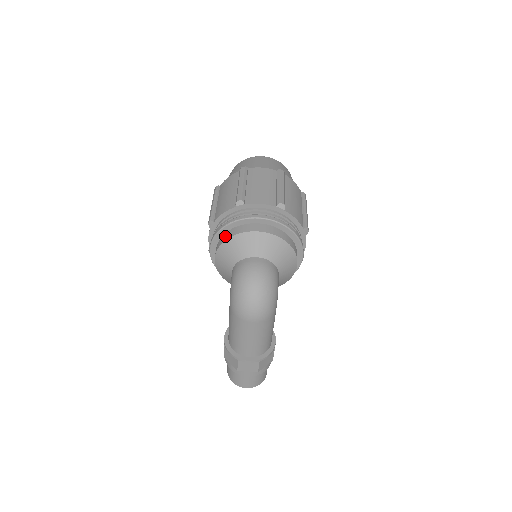
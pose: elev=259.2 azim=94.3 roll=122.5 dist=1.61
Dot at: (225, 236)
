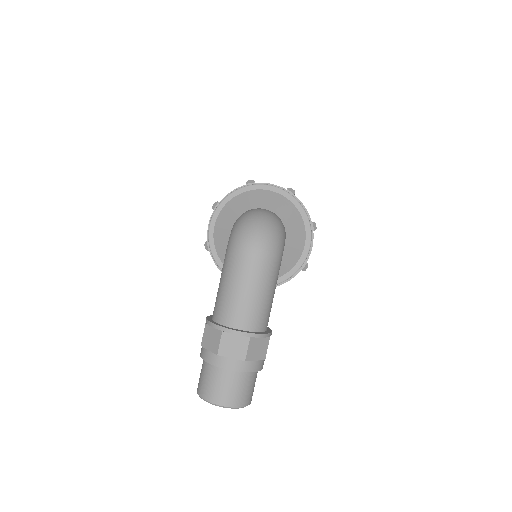
Dot at: occluded
